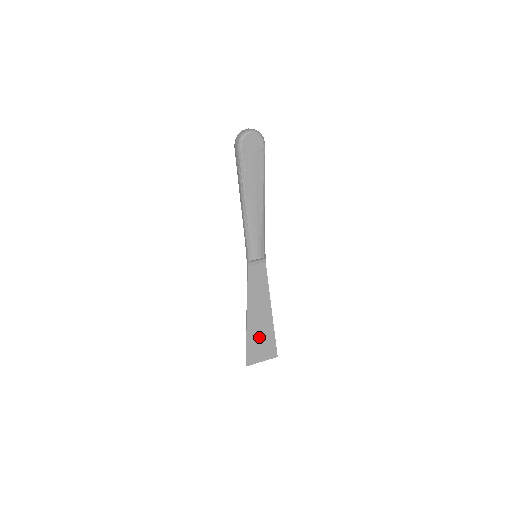
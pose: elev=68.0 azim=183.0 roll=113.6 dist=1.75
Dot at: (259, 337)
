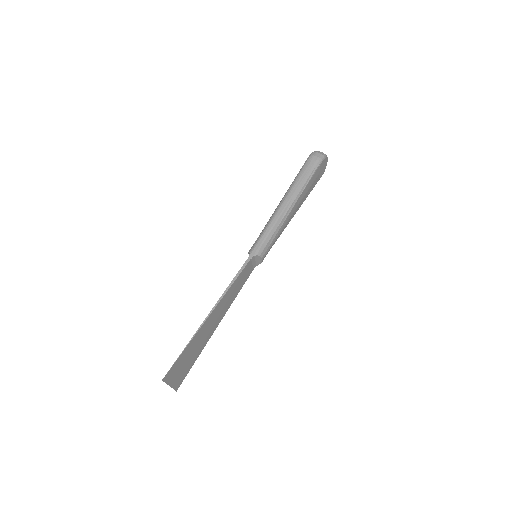
Dot at: (193, 349)
